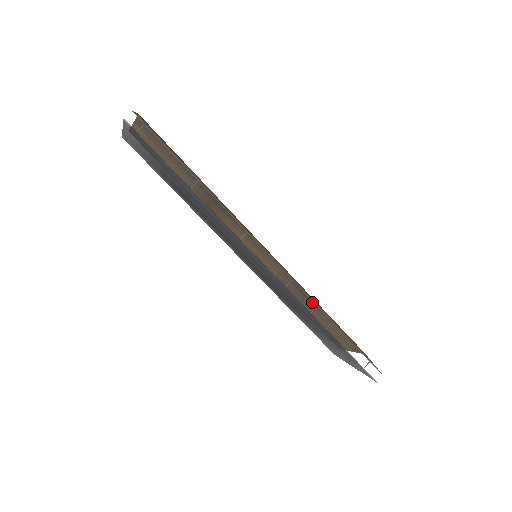
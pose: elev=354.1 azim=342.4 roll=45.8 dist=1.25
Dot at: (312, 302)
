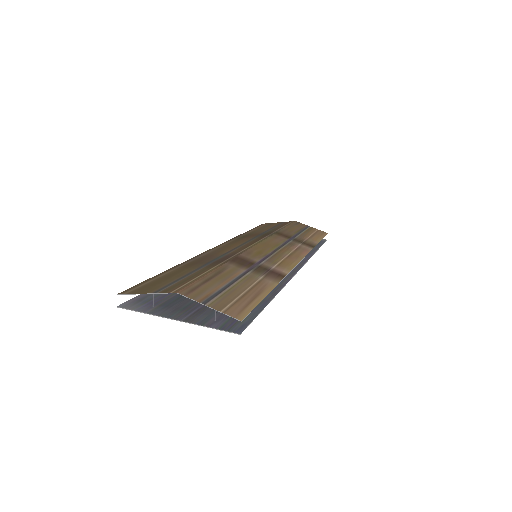
Dot at: occluded
